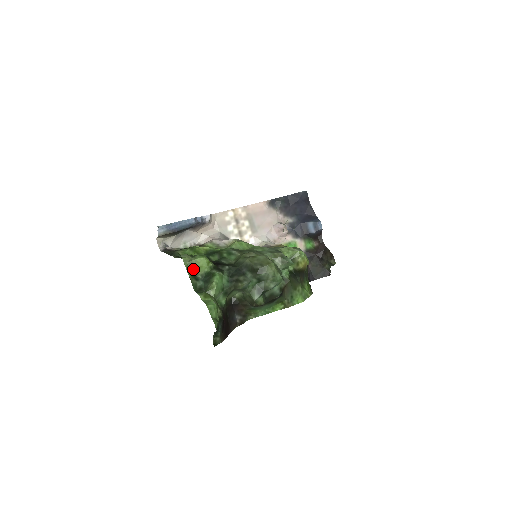
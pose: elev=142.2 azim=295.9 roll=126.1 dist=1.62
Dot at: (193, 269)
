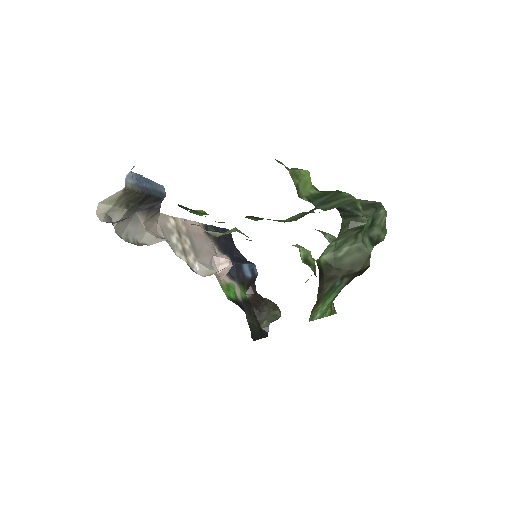
Dot at: (298, 183)
